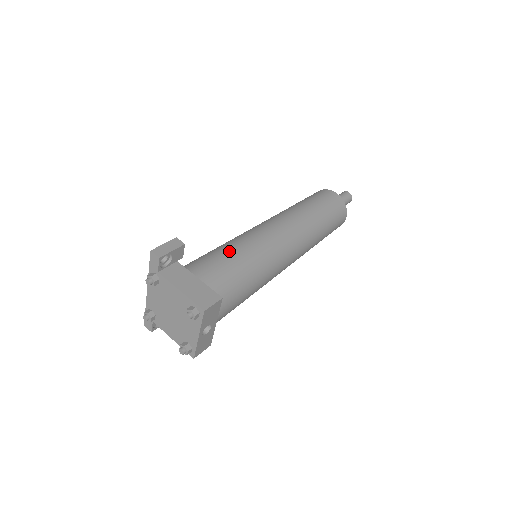
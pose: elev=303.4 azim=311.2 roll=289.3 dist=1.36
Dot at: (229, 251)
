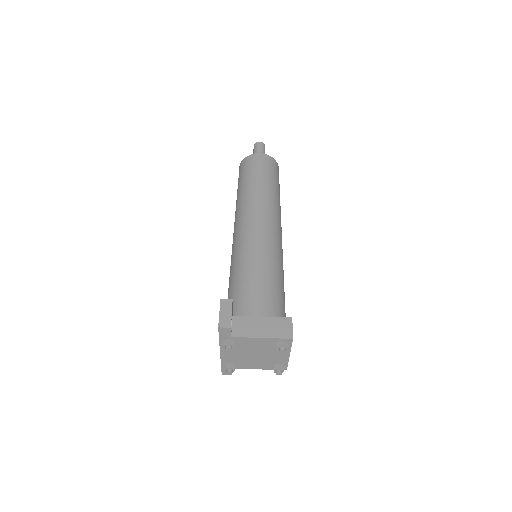
Dot at: (252, 274)
